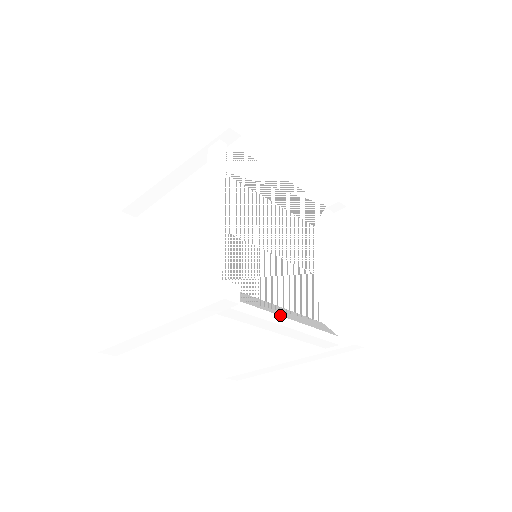
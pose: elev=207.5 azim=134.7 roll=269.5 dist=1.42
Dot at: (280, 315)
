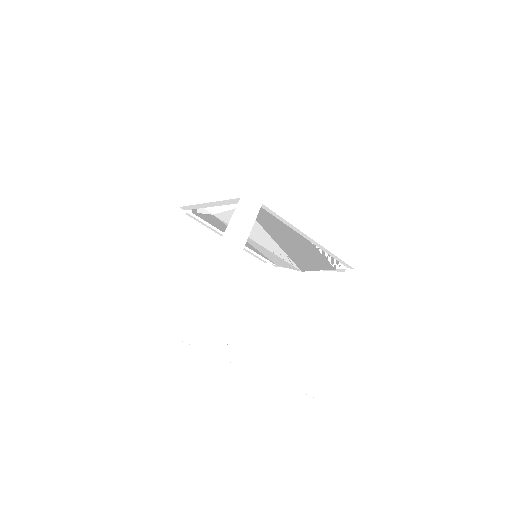
Dot at: occluded
